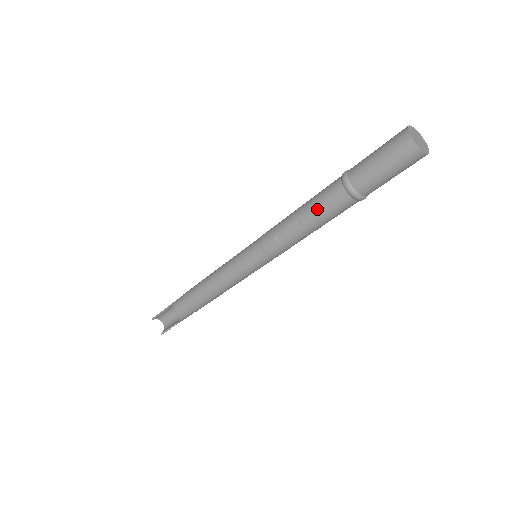
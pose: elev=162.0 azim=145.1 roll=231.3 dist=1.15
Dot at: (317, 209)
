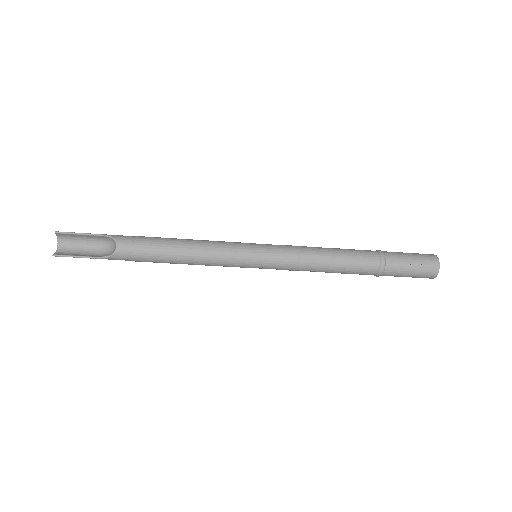
Dot at: (350, 260)
